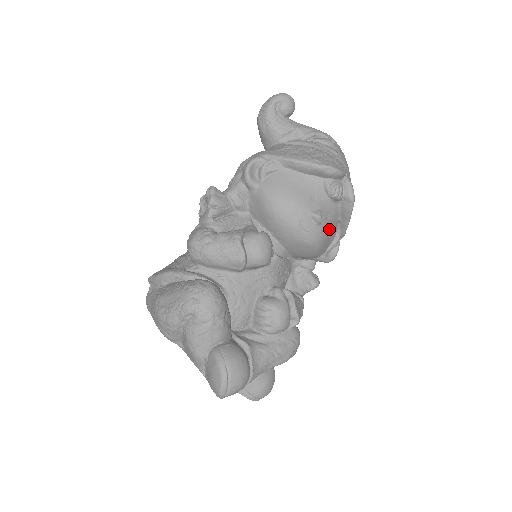
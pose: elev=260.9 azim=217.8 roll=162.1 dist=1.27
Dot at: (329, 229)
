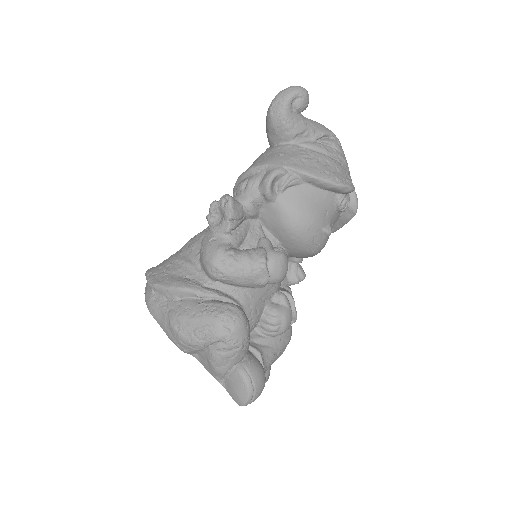
Dot at: occluded
